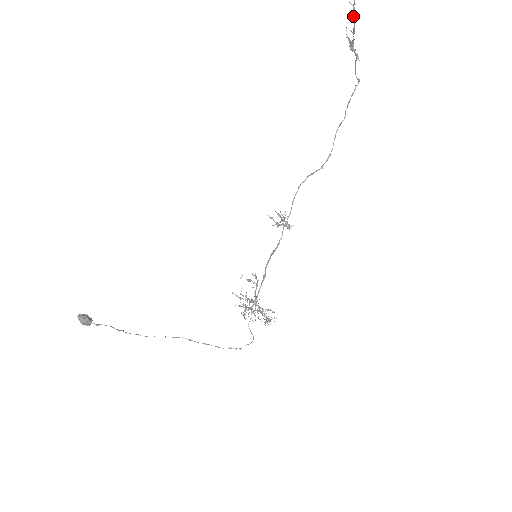
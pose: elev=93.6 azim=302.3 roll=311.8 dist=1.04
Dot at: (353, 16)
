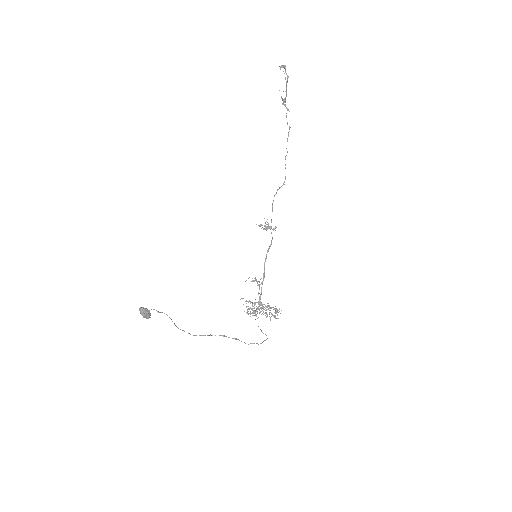
Dot at: occluded
